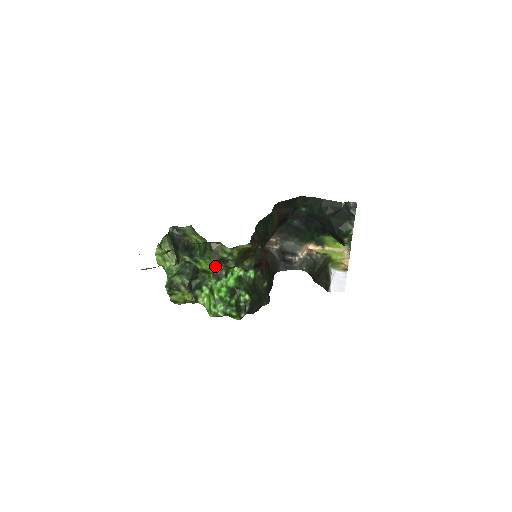
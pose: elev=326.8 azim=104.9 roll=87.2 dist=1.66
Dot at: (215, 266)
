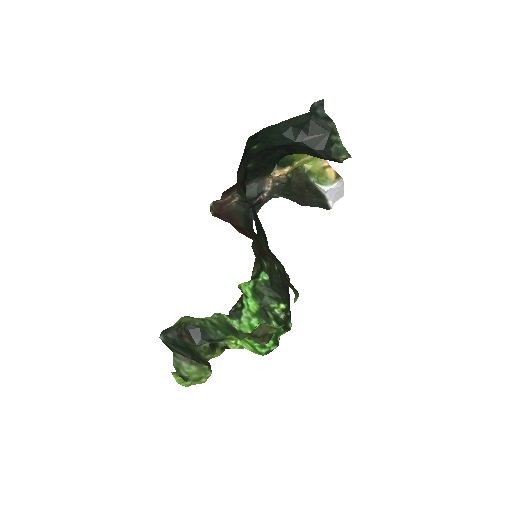
Dot at: occluded
